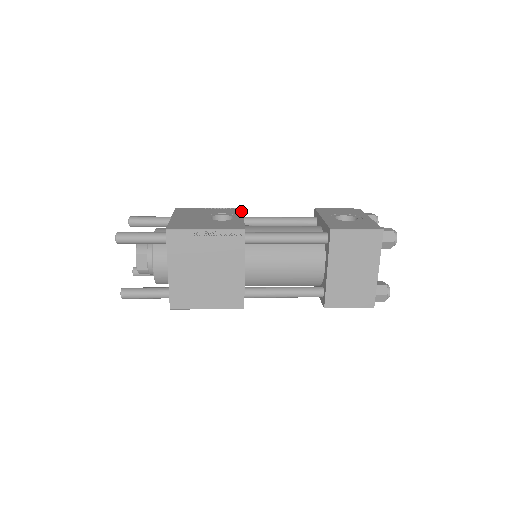
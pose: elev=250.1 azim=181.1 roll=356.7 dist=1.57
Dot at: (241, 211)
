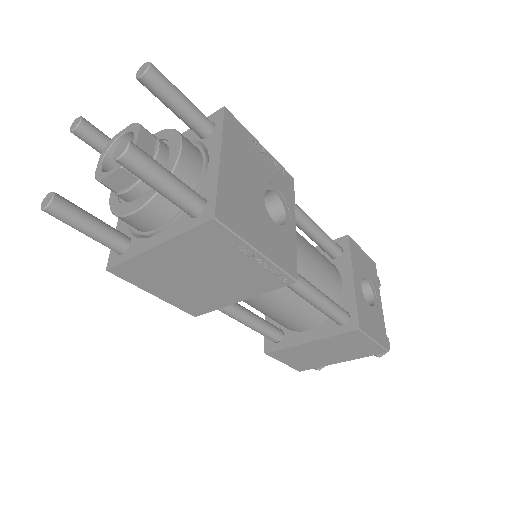
Dot at: (293, 194)
